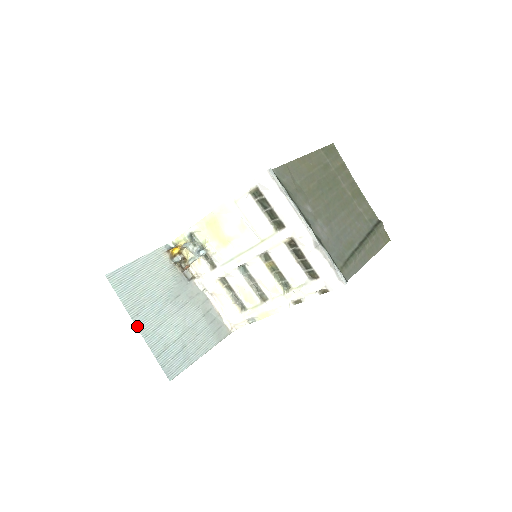
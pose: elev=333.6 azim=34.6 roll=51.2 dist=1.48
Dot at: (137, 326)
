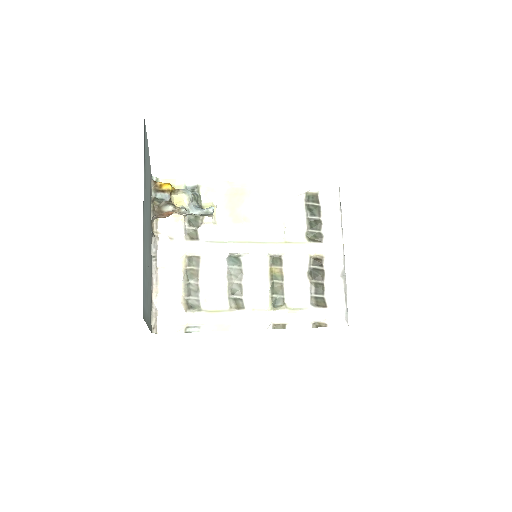
Dot at: (143, 209)
